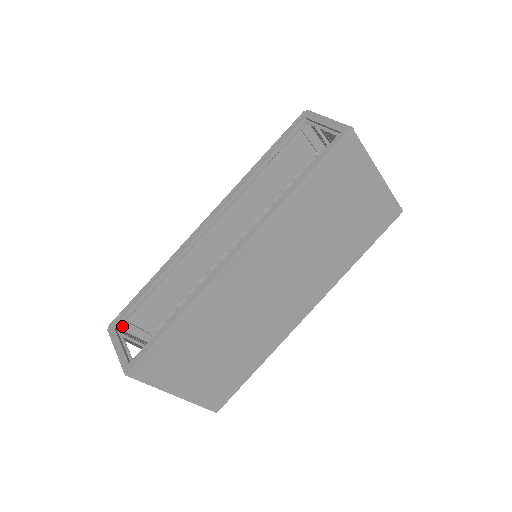
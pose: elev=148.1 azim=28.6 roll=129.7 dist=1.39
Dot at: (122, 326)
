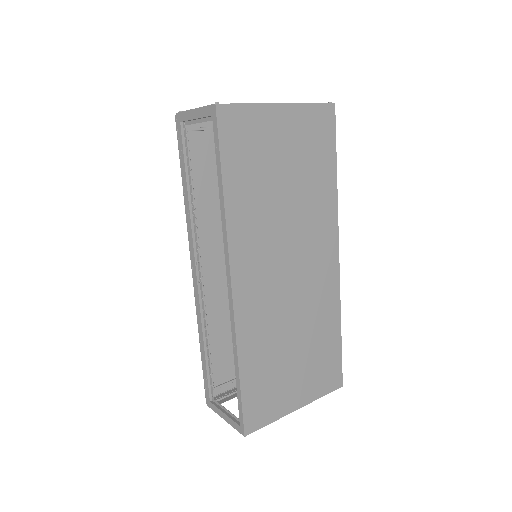
Dot at: (216, 392)
